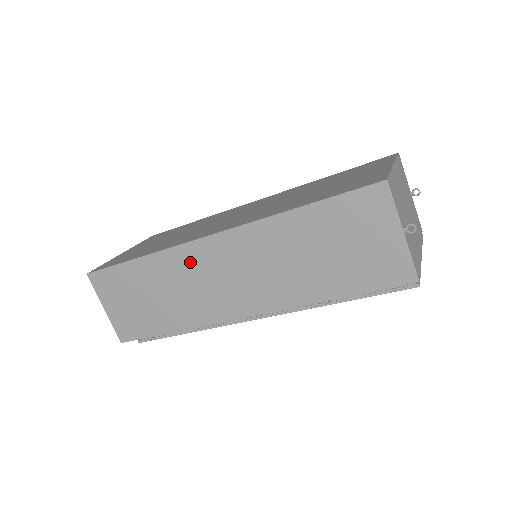
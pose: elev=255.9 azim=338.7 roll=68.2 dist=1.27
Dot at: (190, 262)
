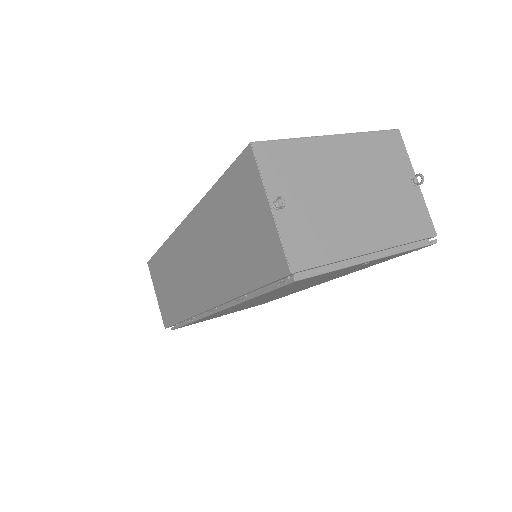
Dot at: (178, 250)
